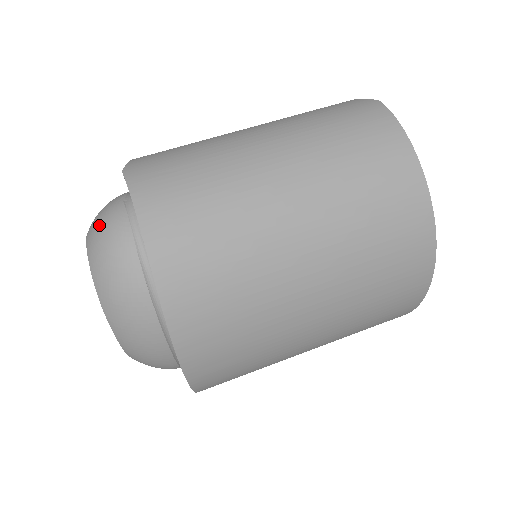
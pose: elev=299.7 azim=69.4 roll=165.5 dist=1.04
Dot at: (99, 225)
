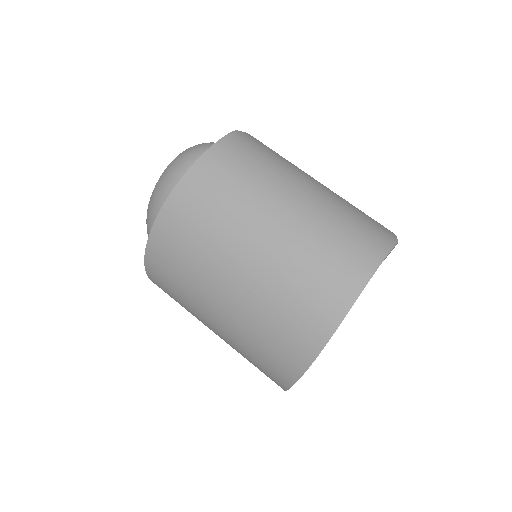
Dot at: (202, 144)
